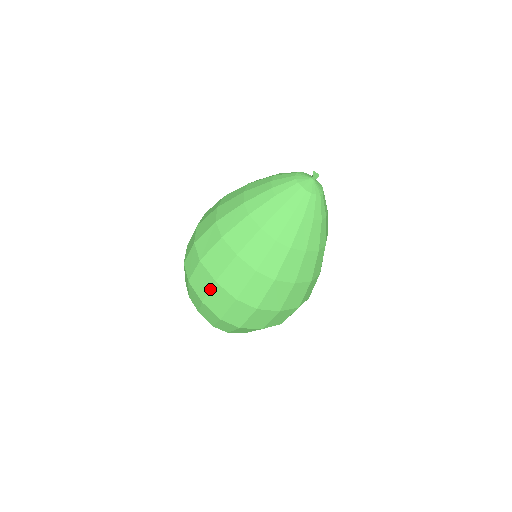
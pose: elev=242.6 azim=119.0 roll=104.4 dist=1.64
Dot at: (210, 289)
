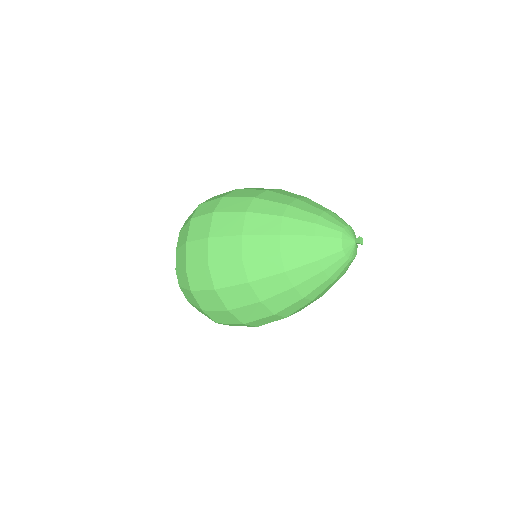
Dot at: (218, 310)
